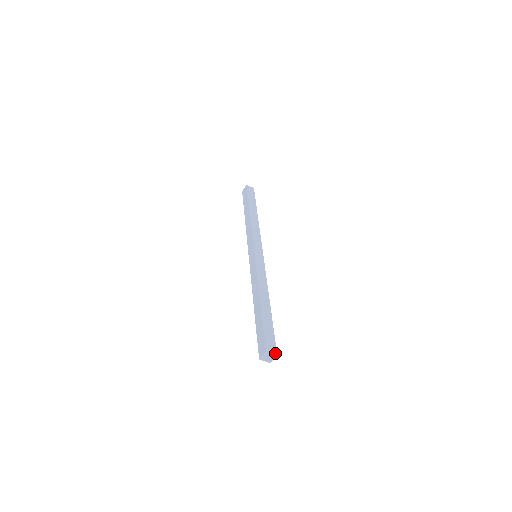
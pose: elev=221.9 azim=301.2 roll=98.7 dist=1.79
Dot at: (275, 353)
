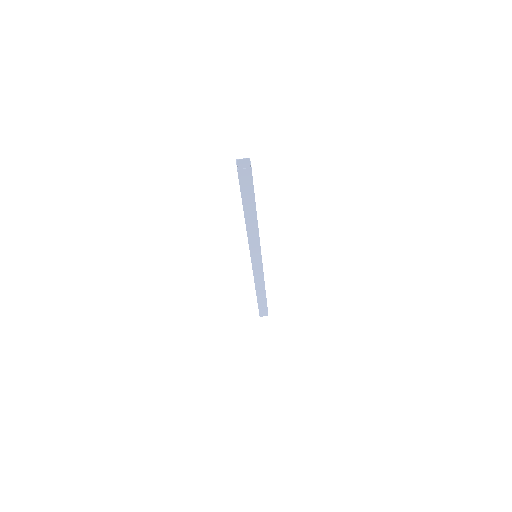
Dot at: (247, 160)
